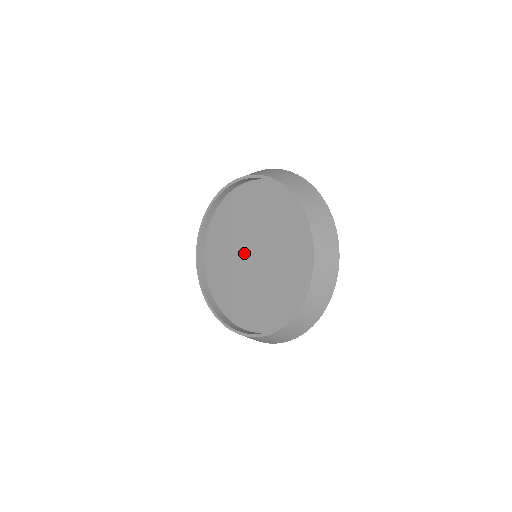
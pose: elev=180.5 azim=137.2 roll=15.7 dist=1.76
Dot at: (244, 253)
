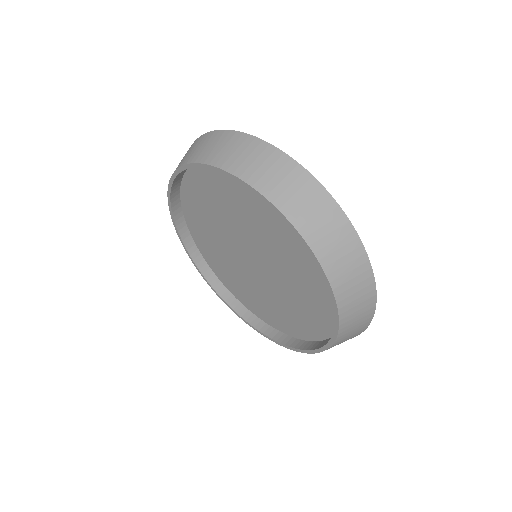
Dot at: (240, 254)
